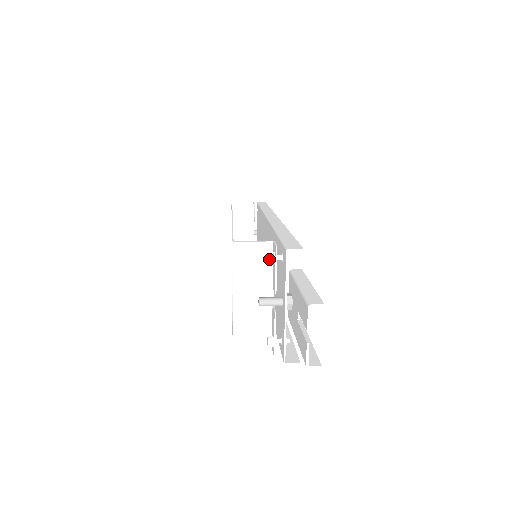
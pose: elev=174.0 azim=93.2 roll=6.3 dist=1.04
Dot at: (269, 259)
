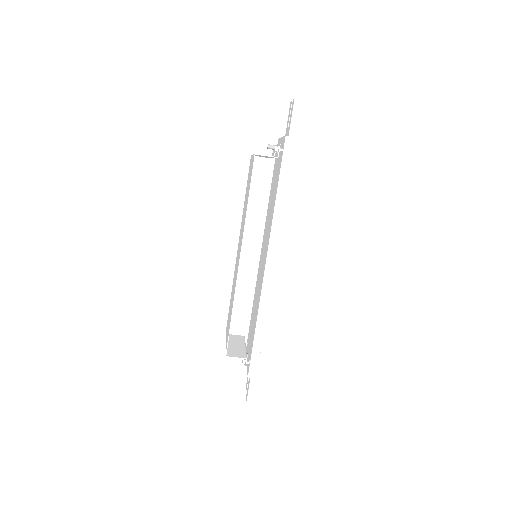
Dot at: occluded
